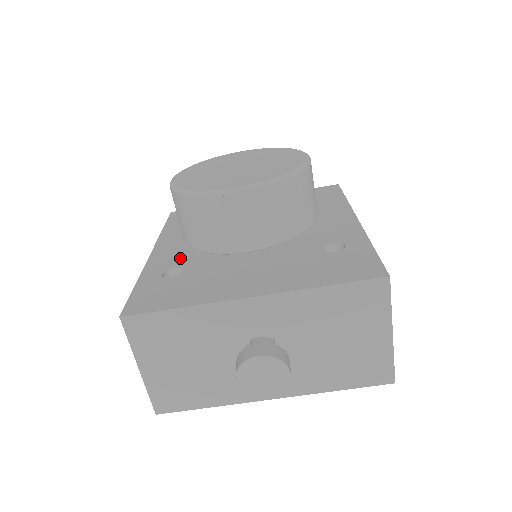
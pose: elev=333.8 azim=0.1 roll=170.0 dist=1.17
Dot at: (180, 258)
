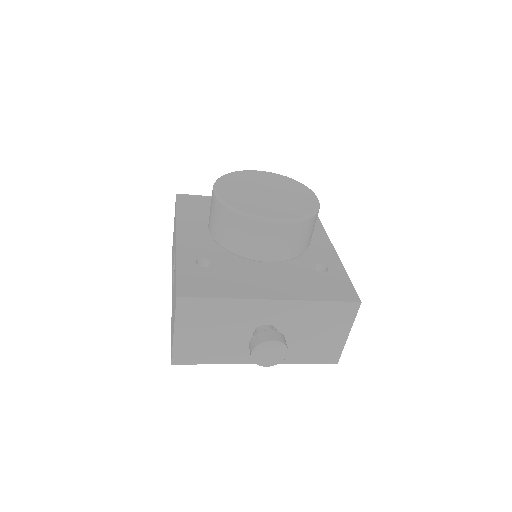
Dot at: (205, 249)
